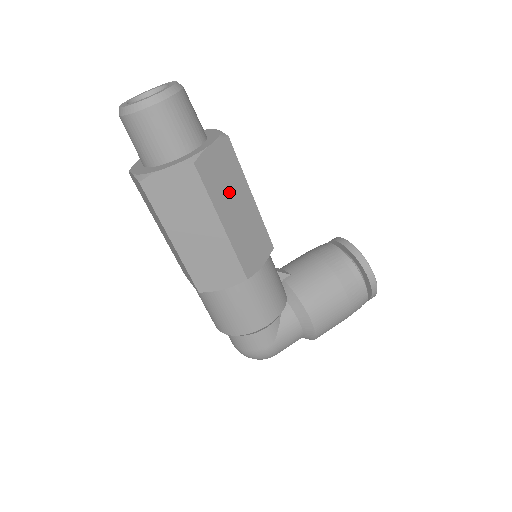
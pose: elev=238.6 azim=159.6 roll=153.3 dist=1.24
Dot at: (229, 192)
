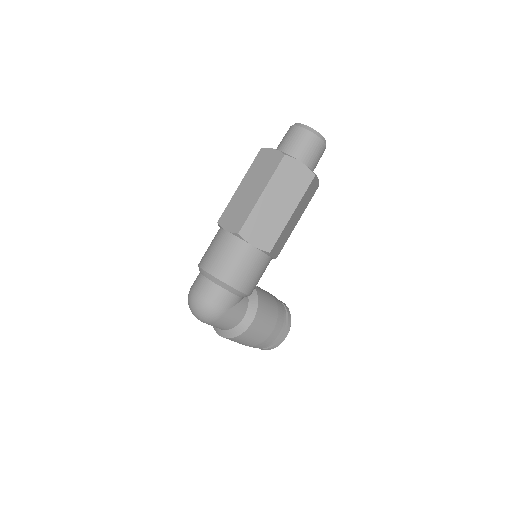
Dot at: (302, 206)
